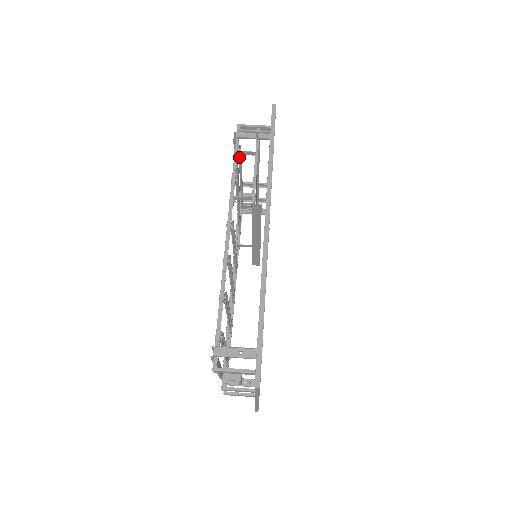
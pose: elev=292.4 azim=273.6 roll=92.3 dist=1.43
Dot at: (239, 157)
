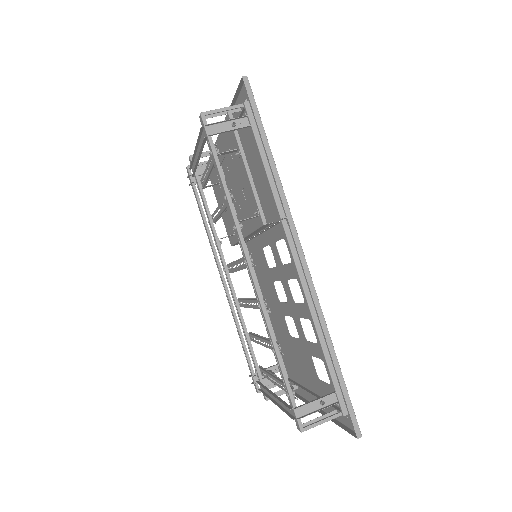
Dot at: occluded
